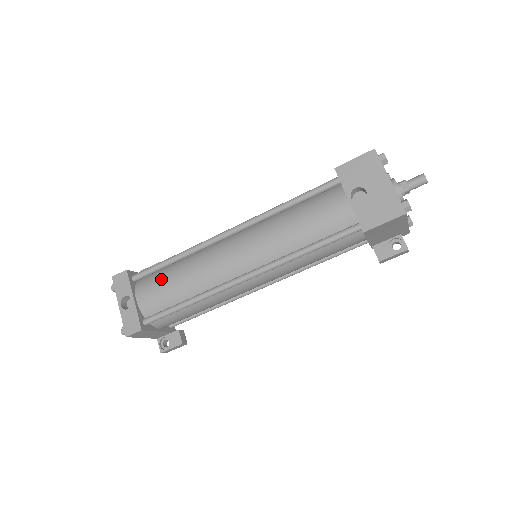
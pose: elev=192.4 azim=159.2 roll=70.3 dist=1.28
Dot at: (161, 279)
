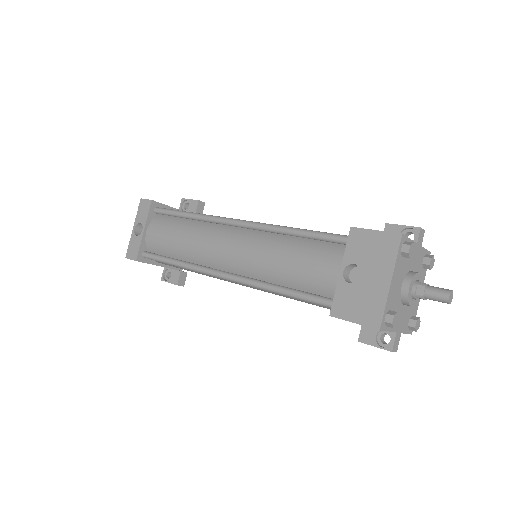
Dot at: (169, 227)
